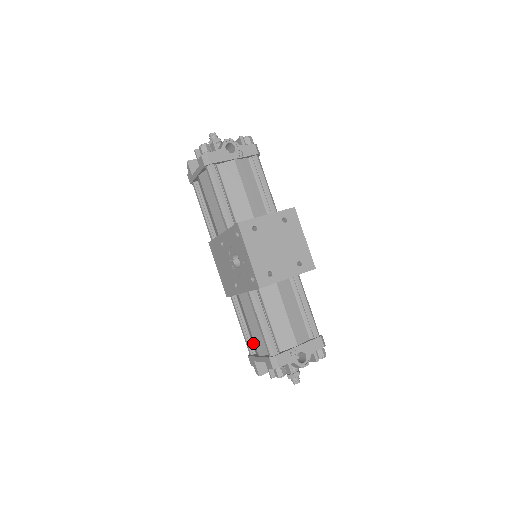
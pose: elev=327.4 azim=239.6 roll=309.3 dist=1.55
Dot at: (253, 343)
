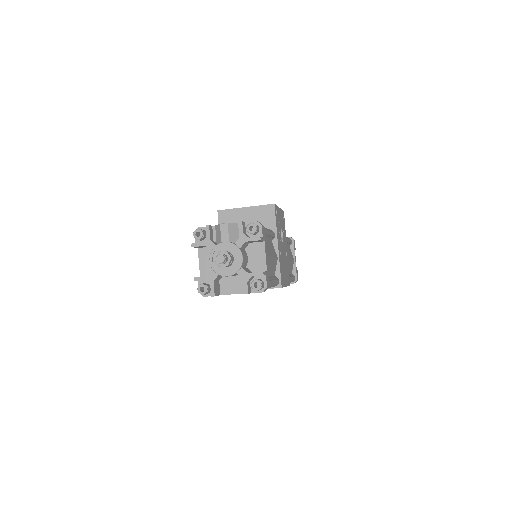
Dot at: occluded
